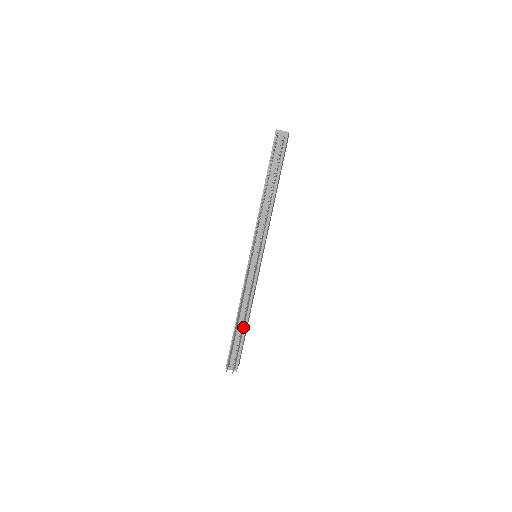
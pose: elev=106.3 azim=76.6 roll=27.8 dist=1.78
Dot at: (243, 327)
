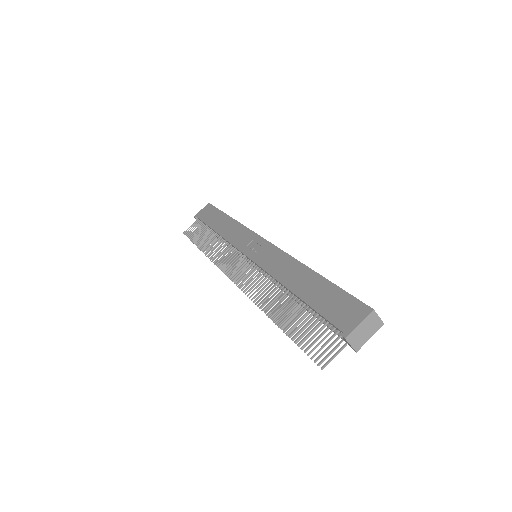
Dot at: occluded
